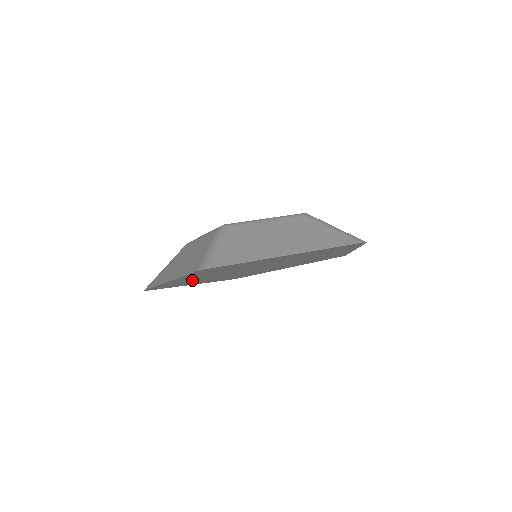
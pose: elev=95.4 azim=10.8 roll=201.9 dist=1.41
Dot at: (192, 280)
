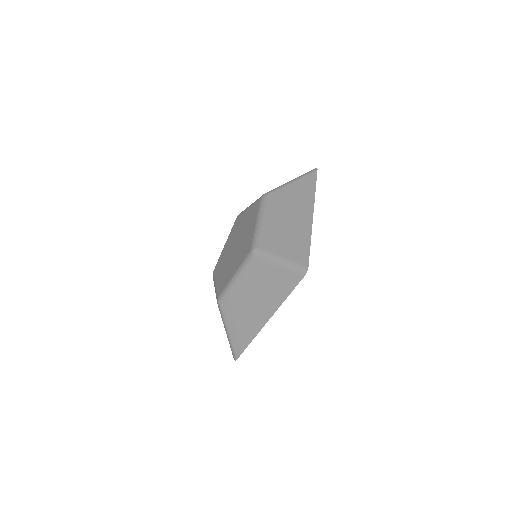
Dot at: occluded
